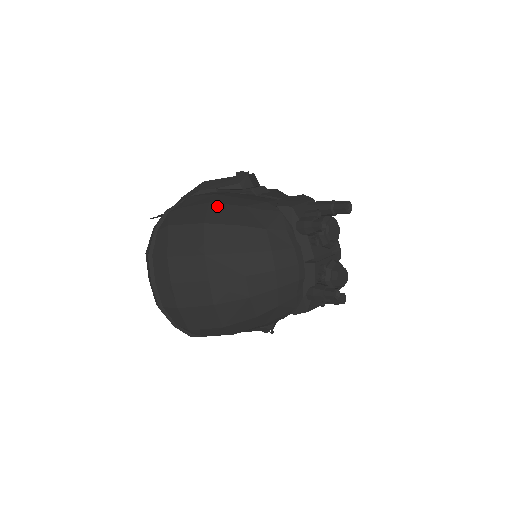
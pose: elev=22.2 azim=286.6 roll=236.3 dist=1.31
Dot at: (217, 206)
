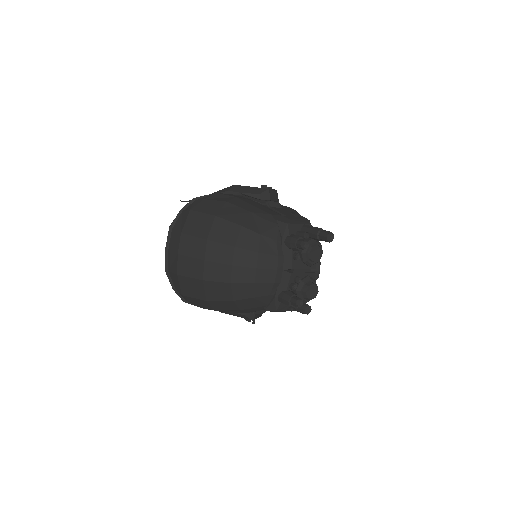
Dot at: (231, 206)
